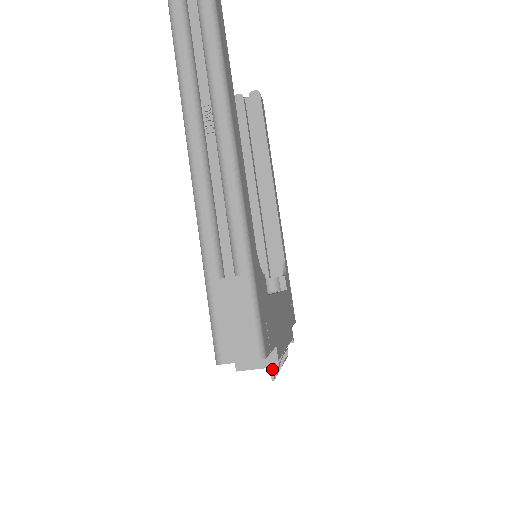
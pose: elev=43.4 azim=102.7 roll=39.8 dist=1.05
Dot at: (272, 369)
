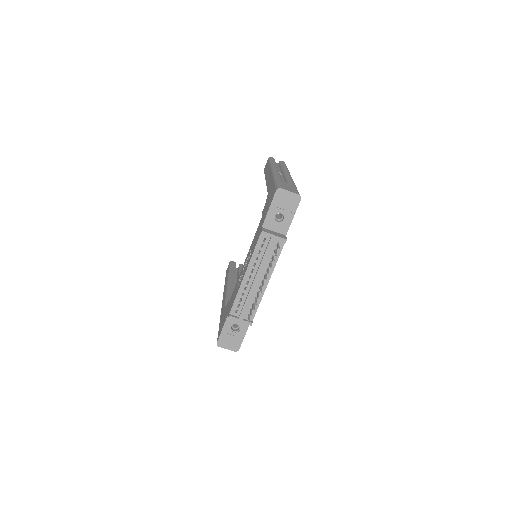
Dot at: (279, 246)
